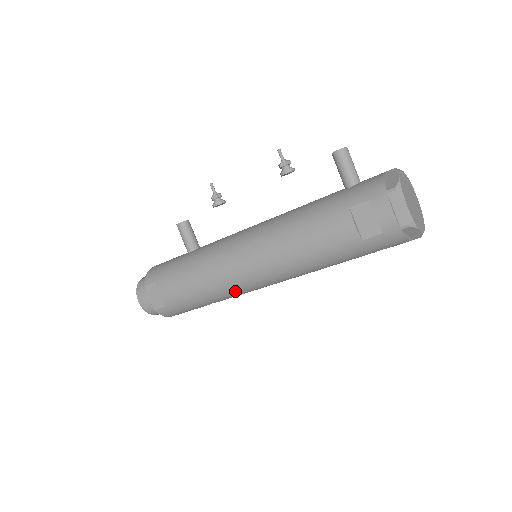
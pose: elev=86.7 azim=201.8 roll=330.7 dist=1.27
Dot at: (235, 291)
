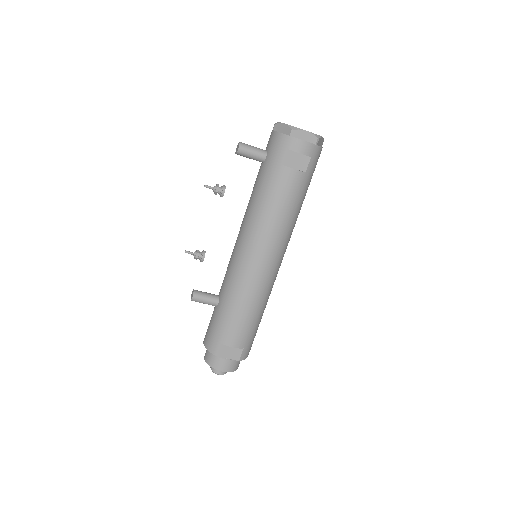
Dot at: (271, 286)
